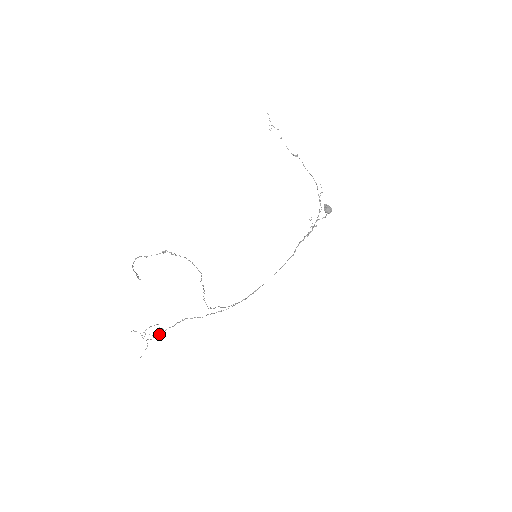
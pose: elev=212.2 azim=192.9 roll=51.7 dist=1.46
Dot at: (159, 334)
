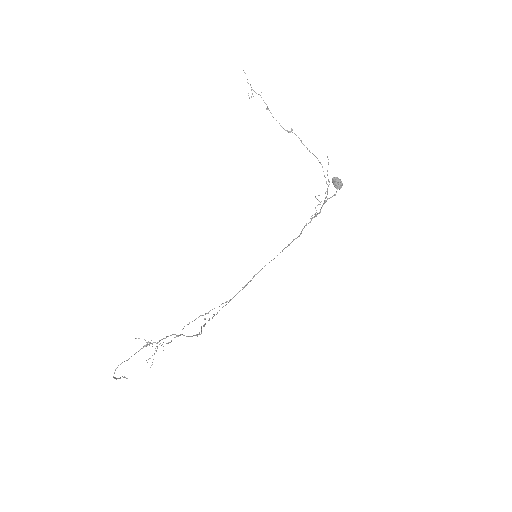
Dot at: occluded
